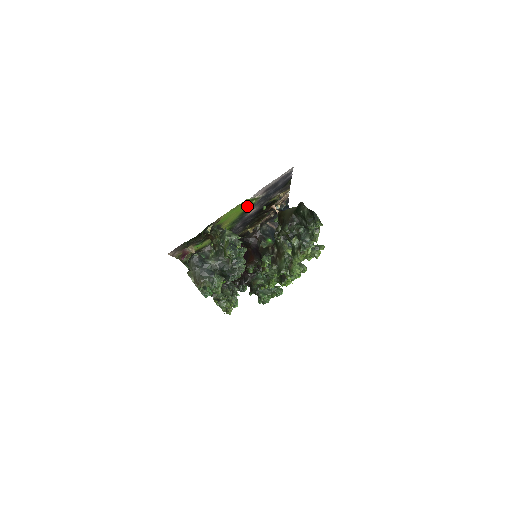
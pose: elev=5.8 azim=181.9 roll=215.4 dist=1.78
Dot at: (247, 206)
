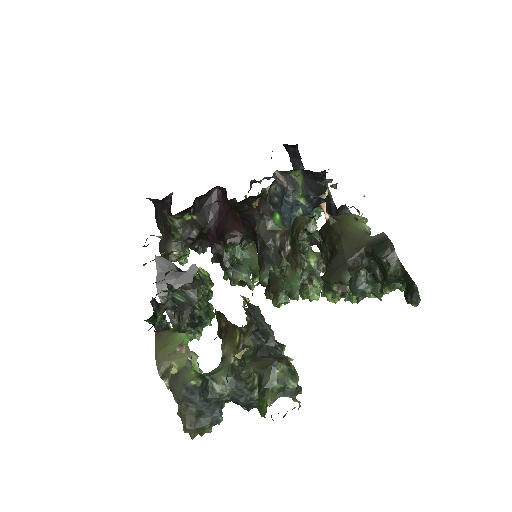
Dot at: occluded
